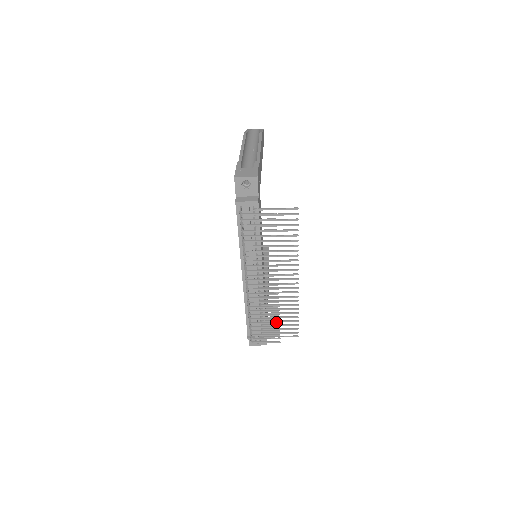
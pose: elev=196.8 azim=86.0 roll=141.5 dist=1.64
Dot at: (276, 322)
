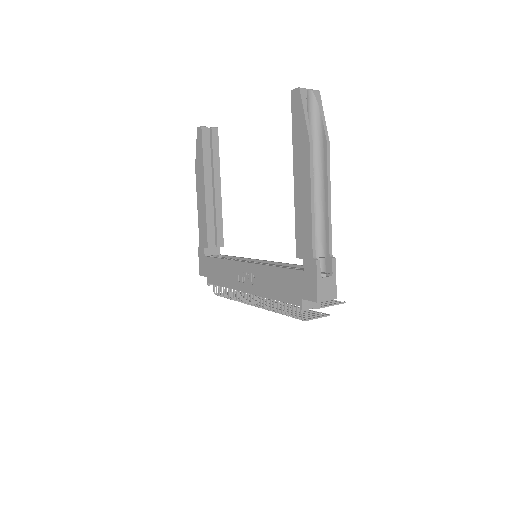
Dot at: (249, 295)
